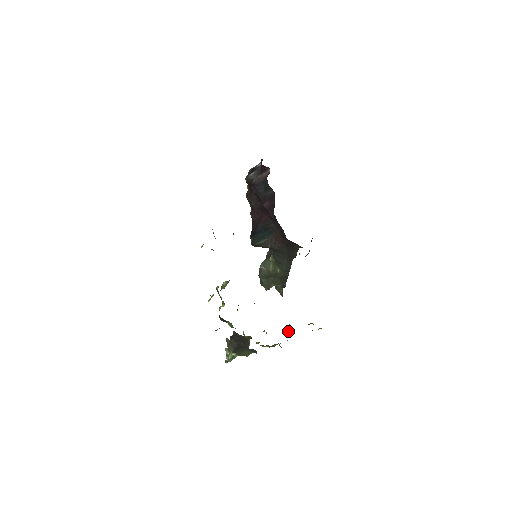
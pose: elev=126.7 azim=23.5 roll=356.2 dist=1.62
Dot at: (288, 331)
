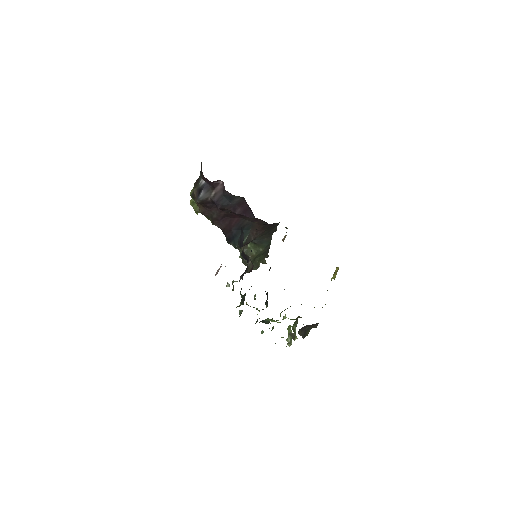
Dot at: occluded
